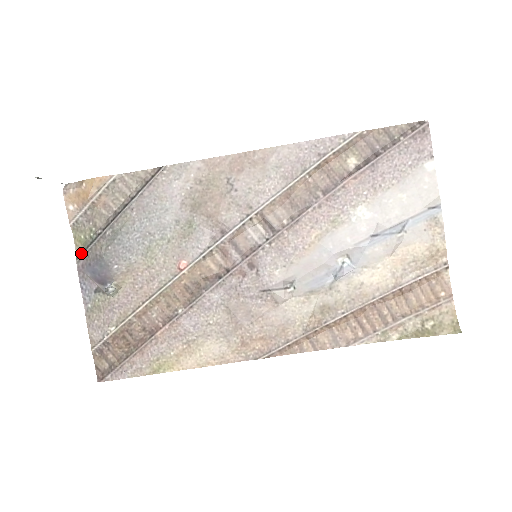
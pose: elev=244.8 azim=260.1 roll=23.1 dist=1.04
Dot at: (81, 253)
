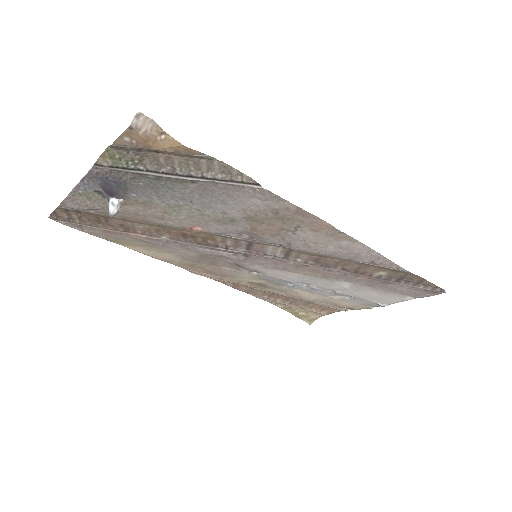
Dot at: (104, 165)
